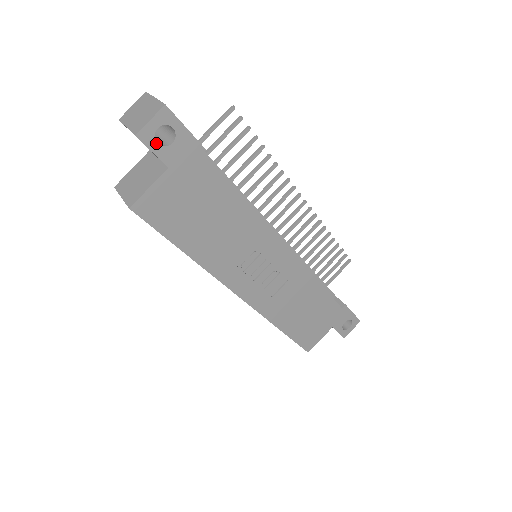
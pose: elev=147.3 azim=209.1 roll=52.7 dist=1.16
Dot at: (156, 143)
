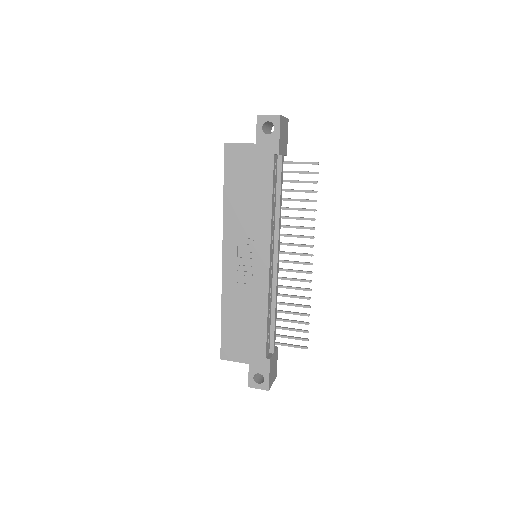
Dot at: (262, 127)
